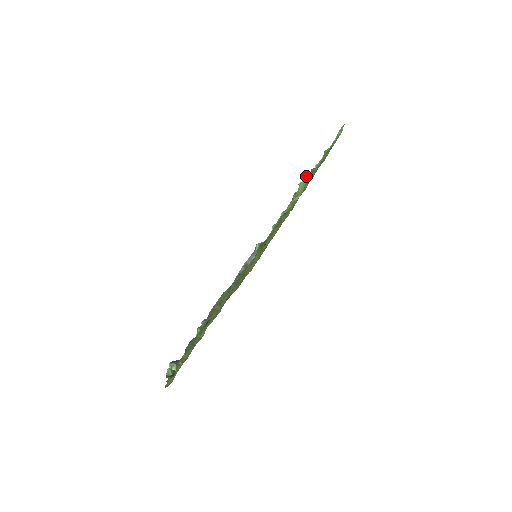
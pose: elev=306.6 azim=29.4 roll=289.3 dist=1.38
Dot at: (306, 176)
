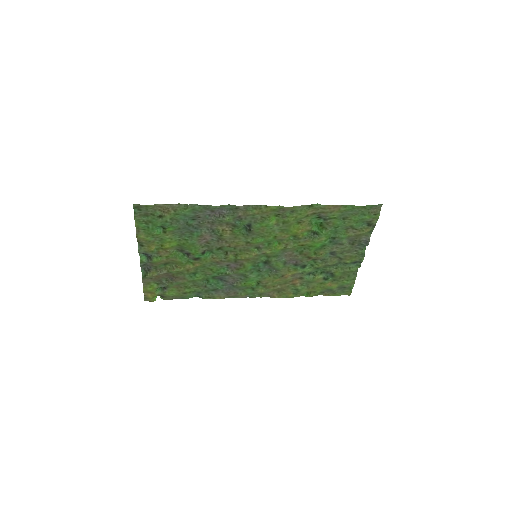
Dot at: (318, 213)
